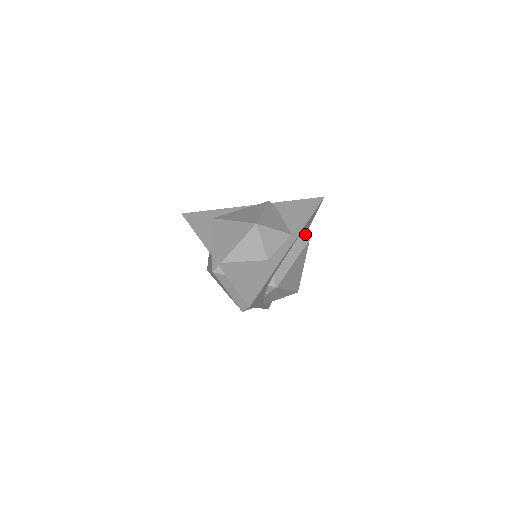
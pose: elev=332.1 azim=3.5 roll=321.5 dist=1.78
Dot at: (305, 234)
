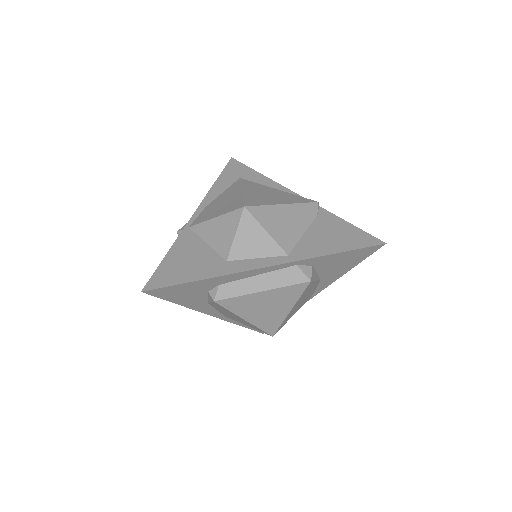
Dot at: (337, 276)
